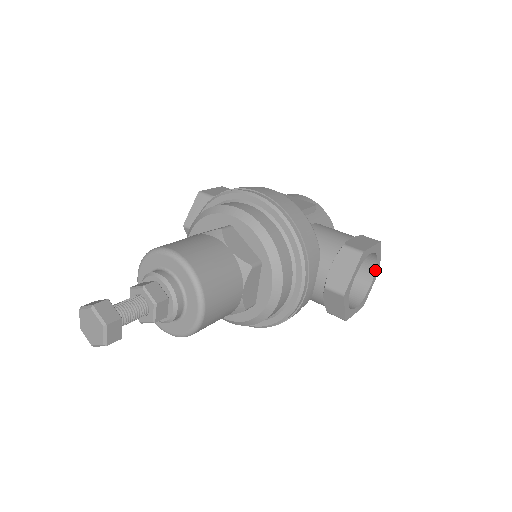
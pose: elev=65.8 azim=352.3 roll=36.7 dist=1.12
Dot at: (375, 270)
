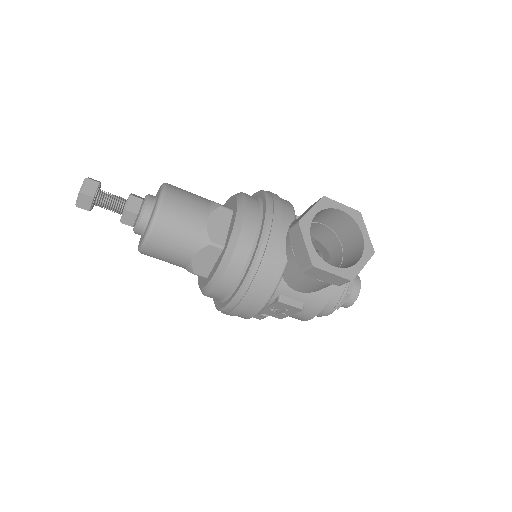
Dot at: (363, 246)
